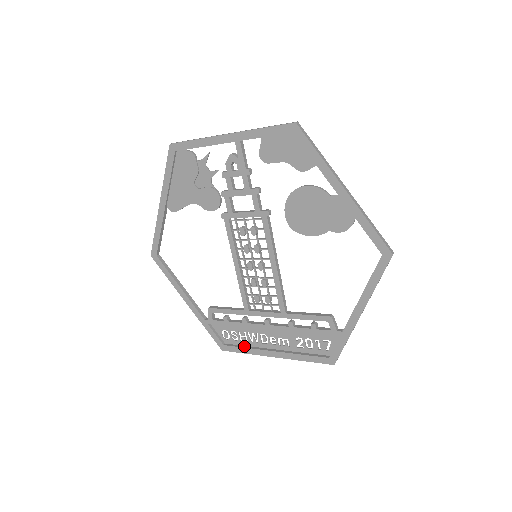
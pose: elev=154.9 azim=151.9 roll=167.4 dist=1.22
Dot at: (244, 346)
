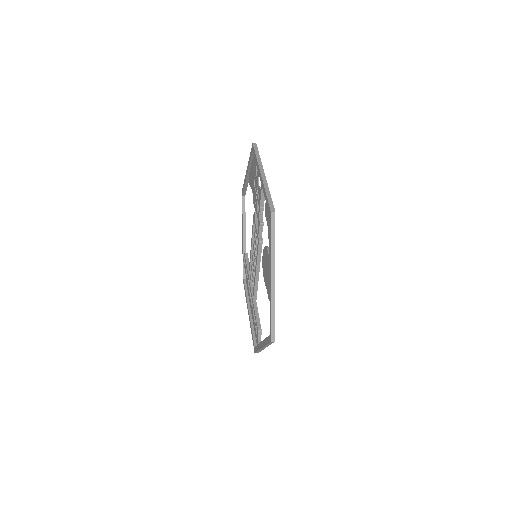
Dot at: (247, 291)
